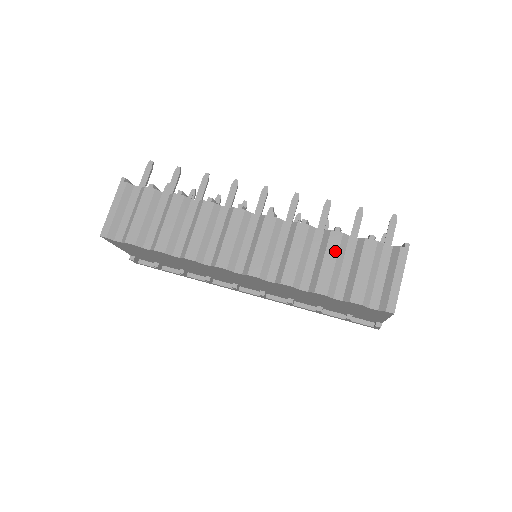
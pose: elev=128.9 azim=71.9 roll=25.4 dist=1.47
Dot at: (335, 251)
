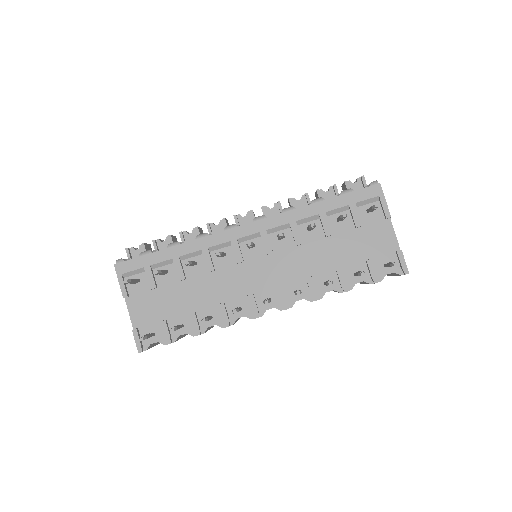
Dot at: occluded
